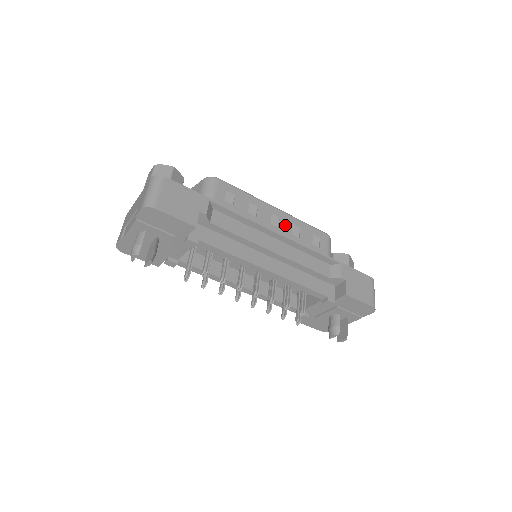
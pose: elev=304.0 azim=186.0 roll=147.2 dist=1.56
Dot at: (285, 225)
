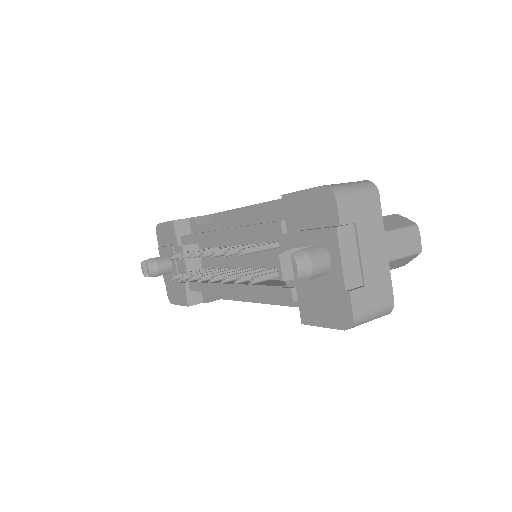
Dot at: occluded
